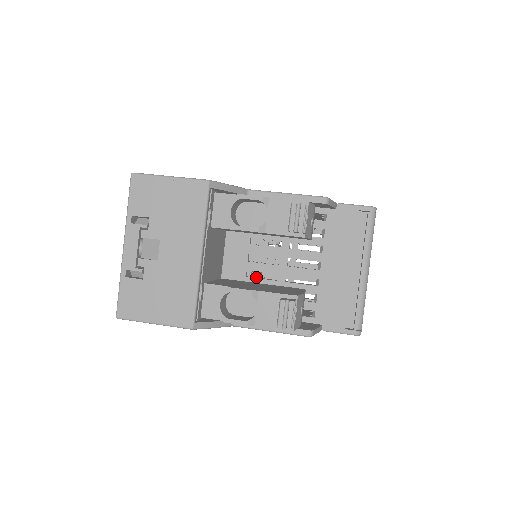
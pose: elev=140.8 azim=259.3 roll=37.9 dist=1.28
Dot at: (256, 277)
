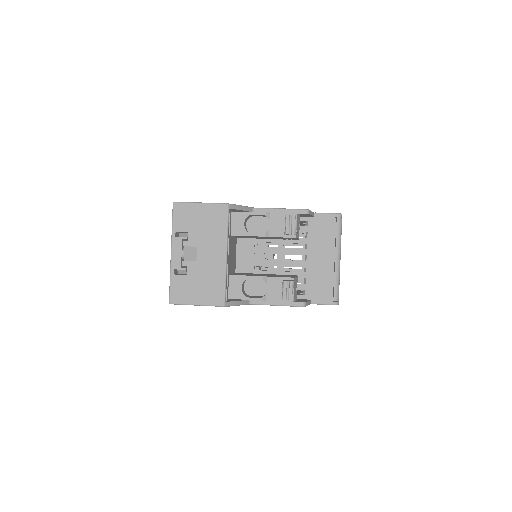
Dot at: occluded
